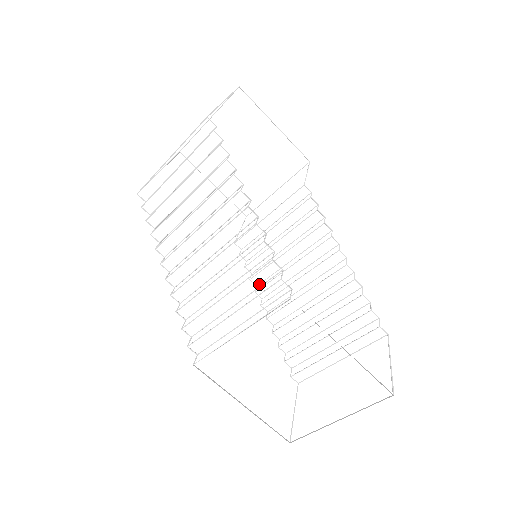
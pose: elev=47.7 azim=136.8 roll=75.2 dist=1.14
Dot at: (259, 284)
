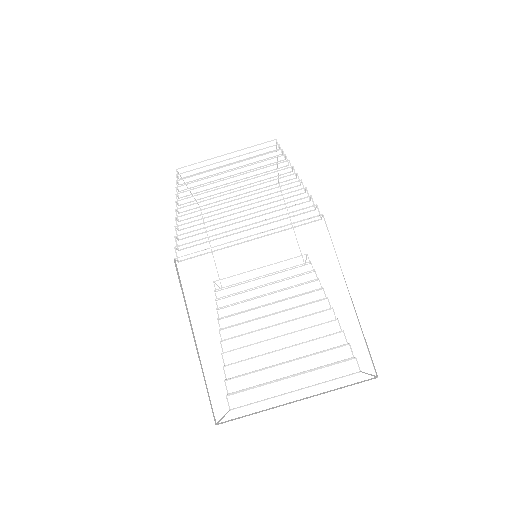
Dot at: (223, 318)
